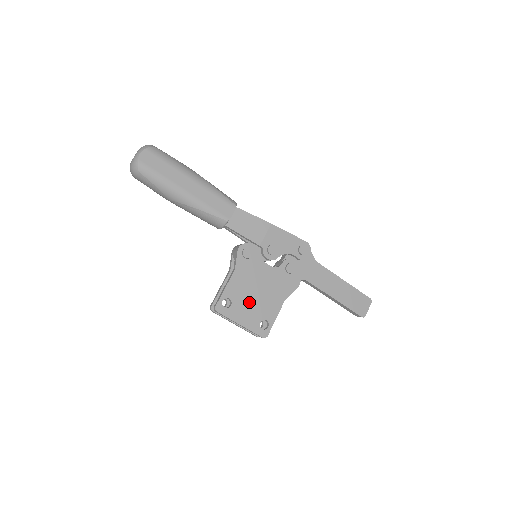
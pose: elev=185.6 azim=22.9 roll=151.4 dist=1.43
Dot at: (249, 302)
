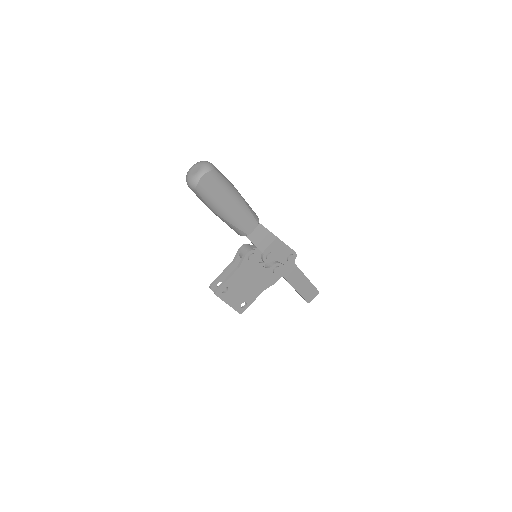
Dot at: (240, 290)
